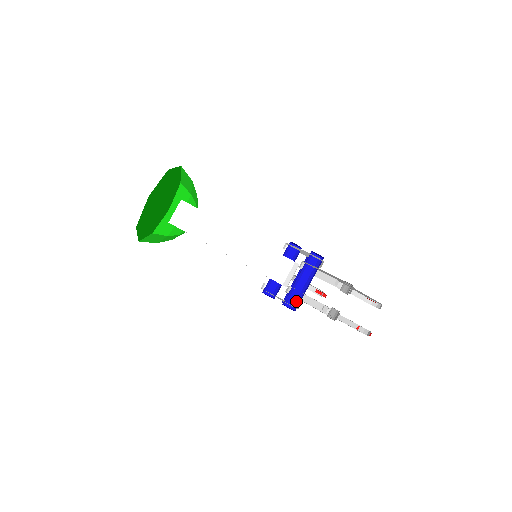
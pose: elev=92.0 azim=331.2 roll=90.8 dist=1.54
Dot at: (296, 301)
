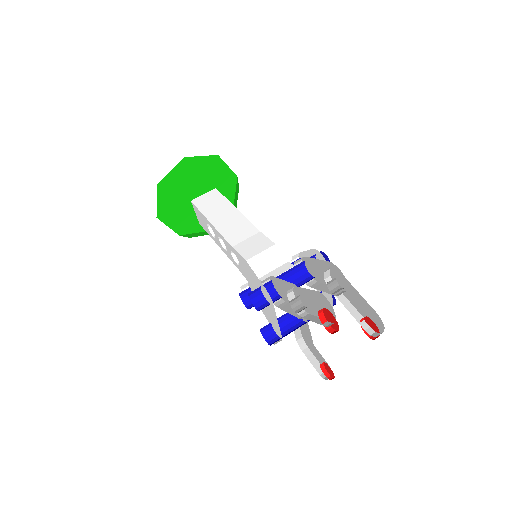
Dot at: (269, 304)
